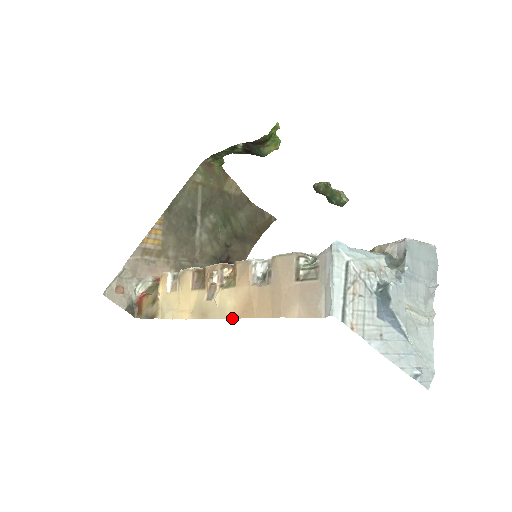
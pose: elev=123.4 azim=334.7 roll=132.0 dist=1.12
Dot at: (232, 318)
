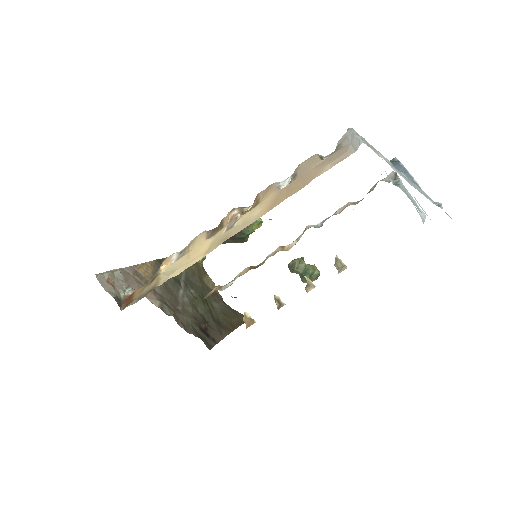
Dot at: occluded
